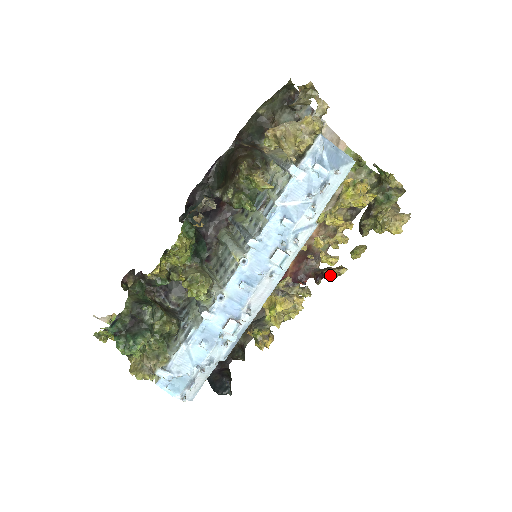
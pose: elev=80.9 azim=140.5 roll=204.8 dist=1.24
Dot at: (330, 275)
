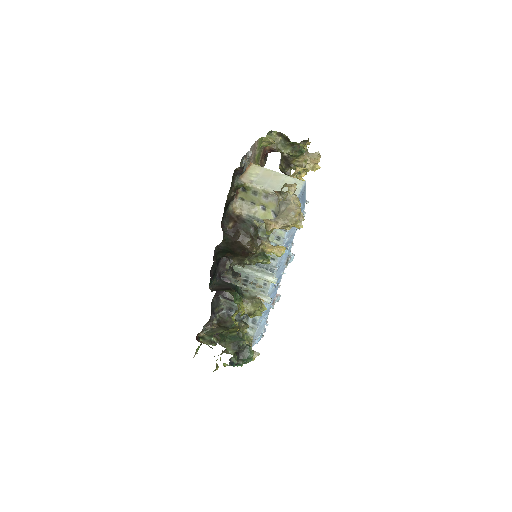
Dot at: occluded
